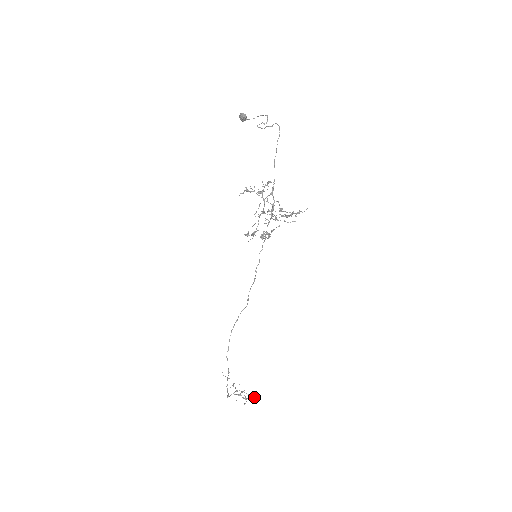
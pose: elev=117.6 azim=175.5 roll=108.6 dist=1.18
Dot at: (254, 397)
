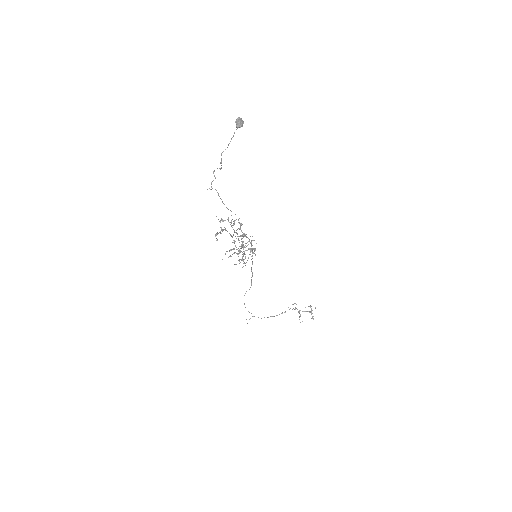
Dot at: (300, 322)
